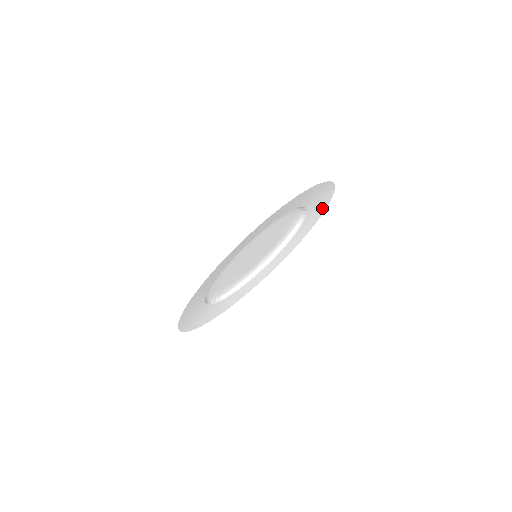
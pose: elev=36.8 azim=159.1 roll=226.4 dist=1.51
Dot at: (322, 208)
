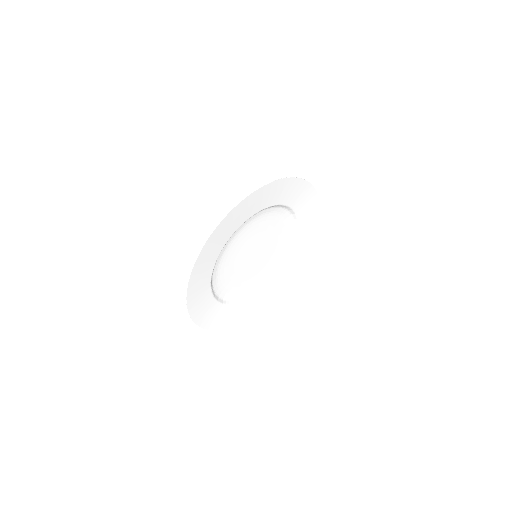
Dot at: (306, 246)
